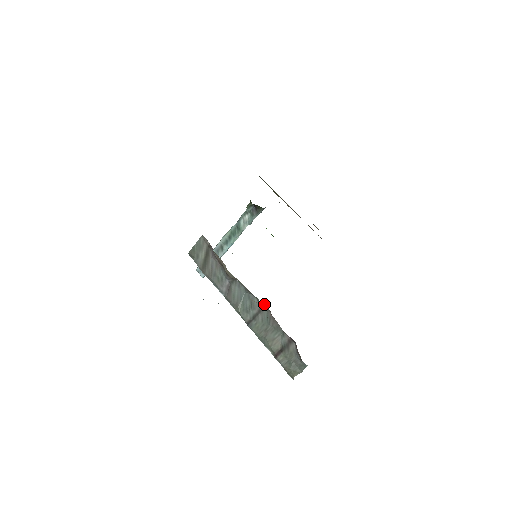
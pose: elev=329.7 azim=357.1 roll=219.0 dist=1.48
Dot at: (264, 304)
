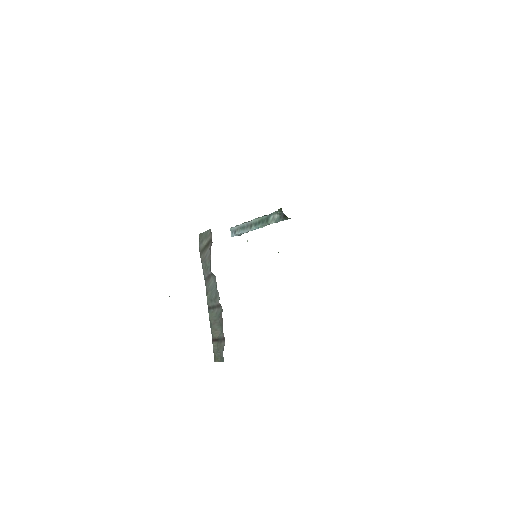
Dot at: occluded
